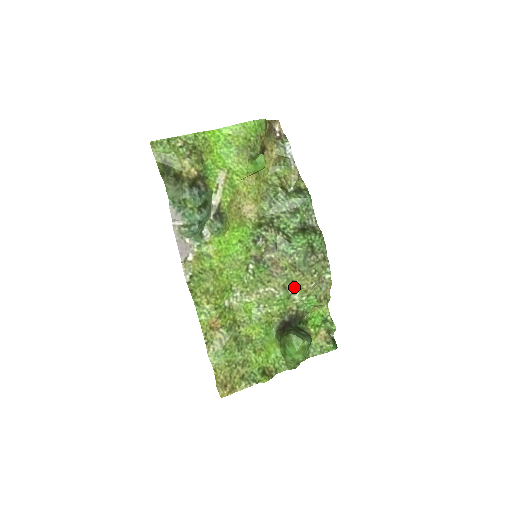
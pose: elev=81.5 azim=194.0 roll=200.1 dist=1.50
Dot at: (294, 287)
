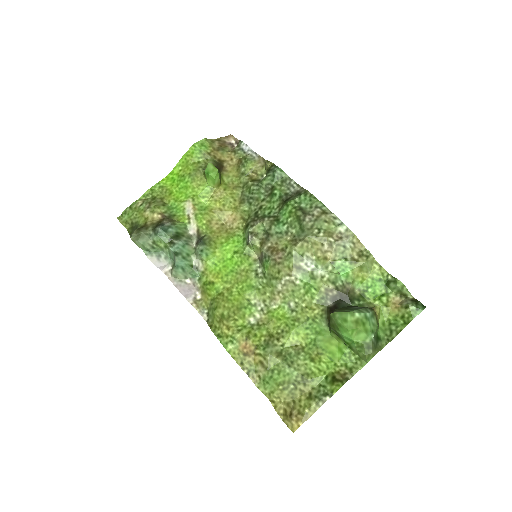
Dot at: (309, 262)
